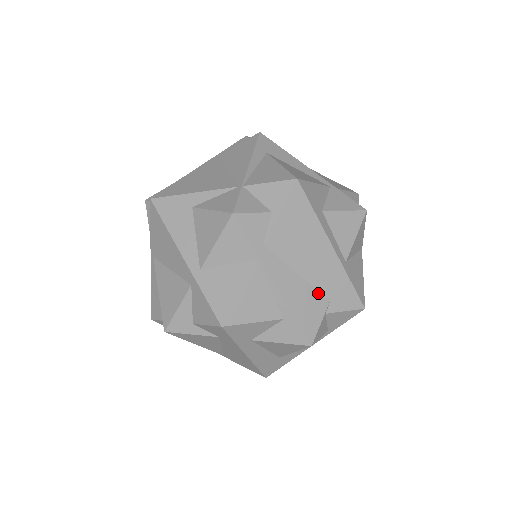
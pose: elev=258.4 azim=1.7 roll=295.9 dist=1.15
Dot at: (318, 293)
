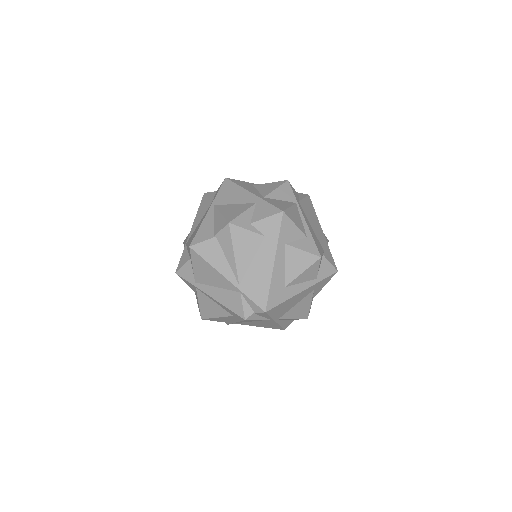
Dot at: (319, 242)
